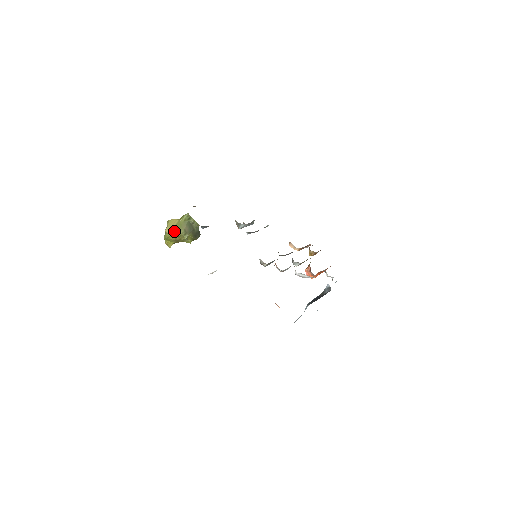
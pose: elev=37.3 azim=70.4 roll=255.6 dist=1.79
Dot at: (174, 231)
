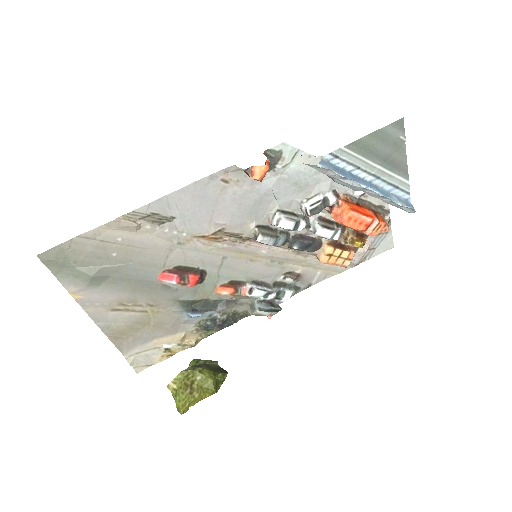
Dot at: (177, 377)
